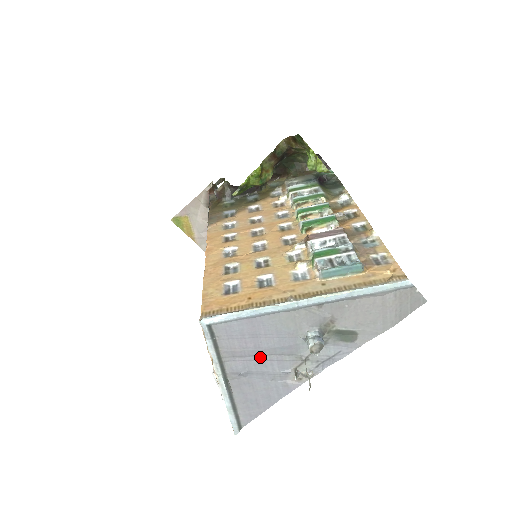
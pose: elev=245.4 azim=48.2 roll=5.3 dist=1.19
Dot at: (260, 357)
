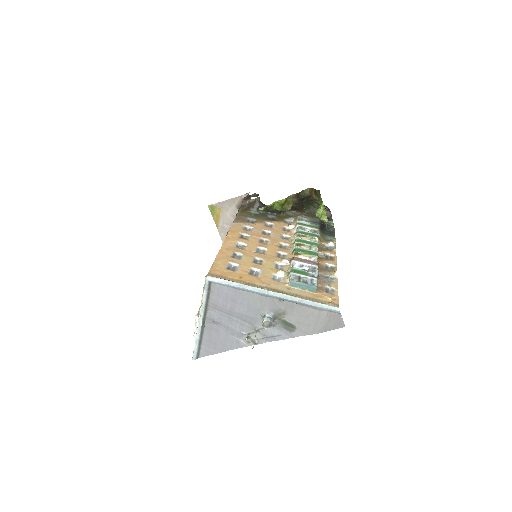
Dot at: (231, 316)
